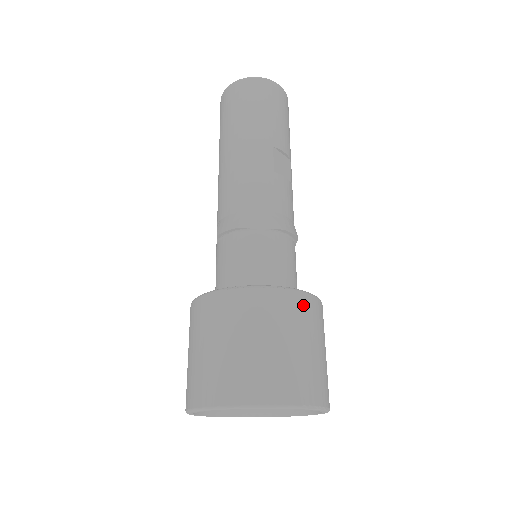
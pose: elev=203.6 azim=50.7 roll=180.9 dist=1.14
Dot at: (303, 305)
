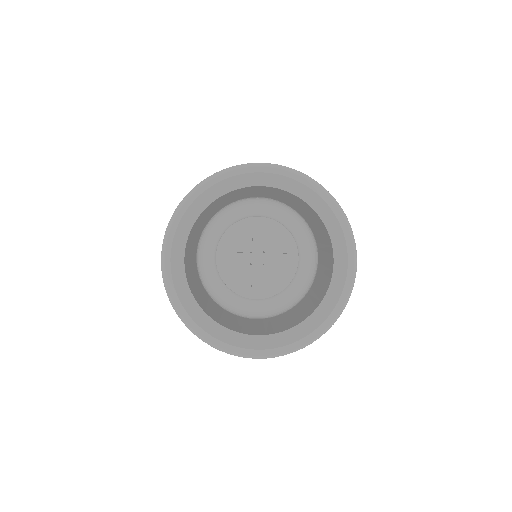
Dot at: occluded
